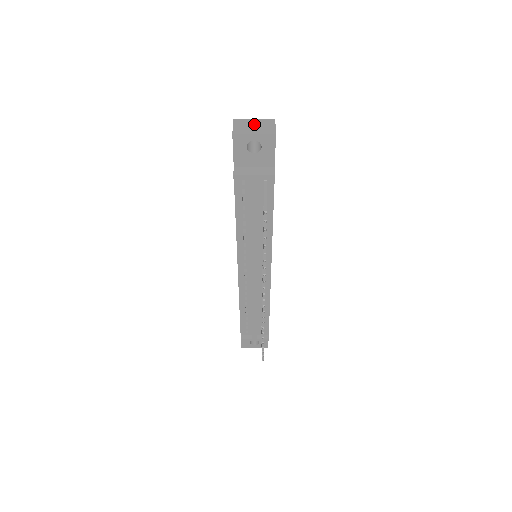
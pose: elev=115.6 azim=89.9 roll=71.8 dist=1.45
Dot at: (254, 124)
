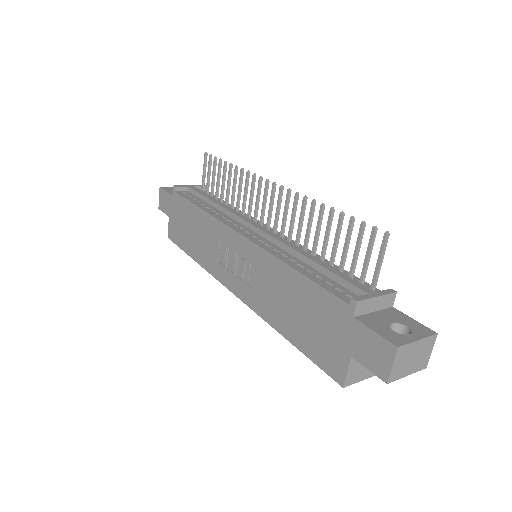
Dot at: occluded
